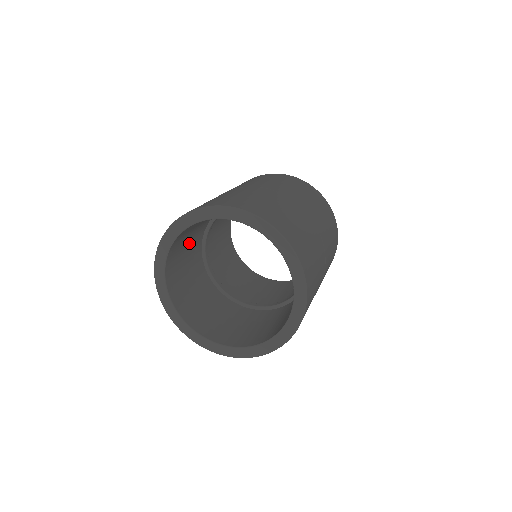
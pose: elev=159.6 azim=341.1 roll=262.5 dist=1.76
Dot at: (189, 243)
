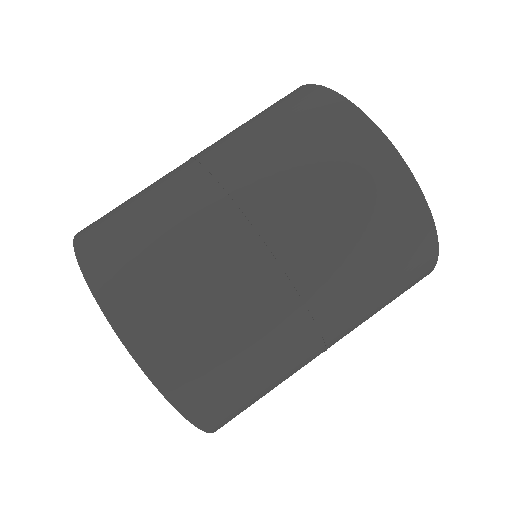
Dot at: occluded
